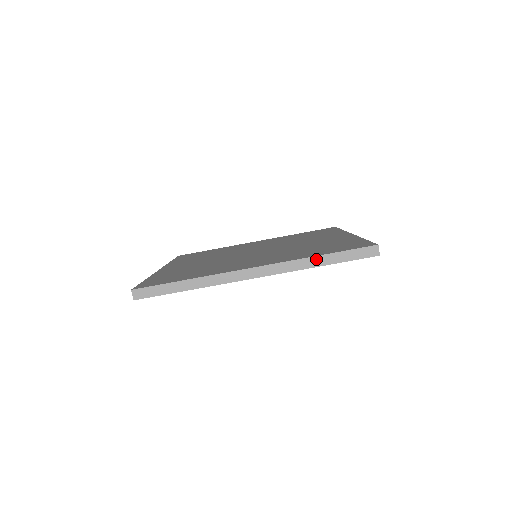
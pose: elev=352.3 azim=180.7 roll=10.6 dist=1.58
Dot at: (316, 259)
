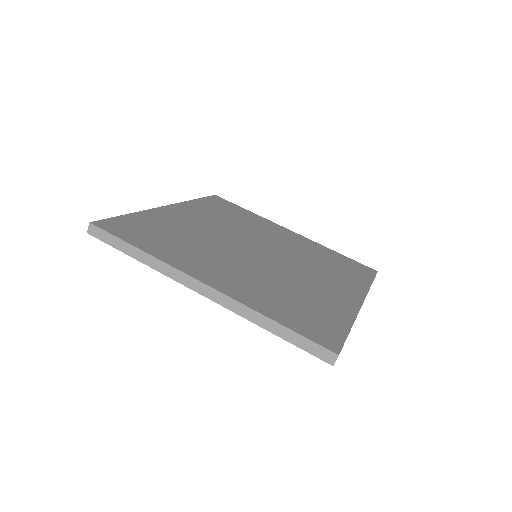
Dot at: (267, 321)
